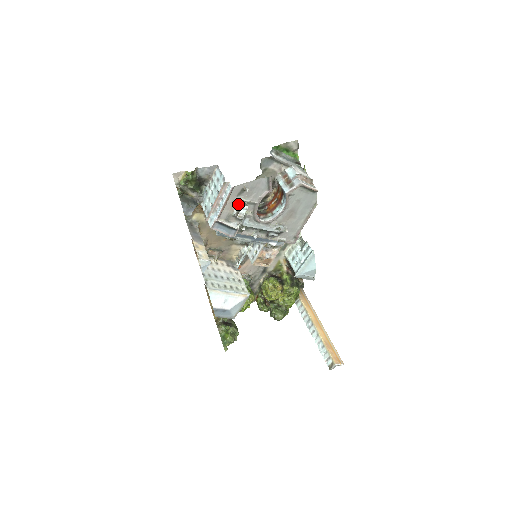
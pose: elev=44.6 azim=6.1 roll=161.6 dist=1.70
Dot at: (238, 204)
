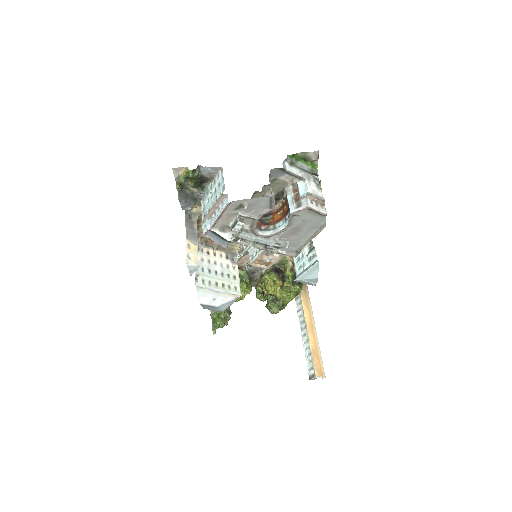
Dot at: (235, 217)
